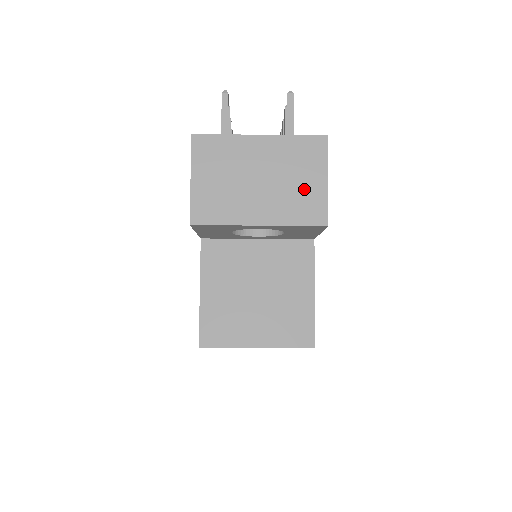
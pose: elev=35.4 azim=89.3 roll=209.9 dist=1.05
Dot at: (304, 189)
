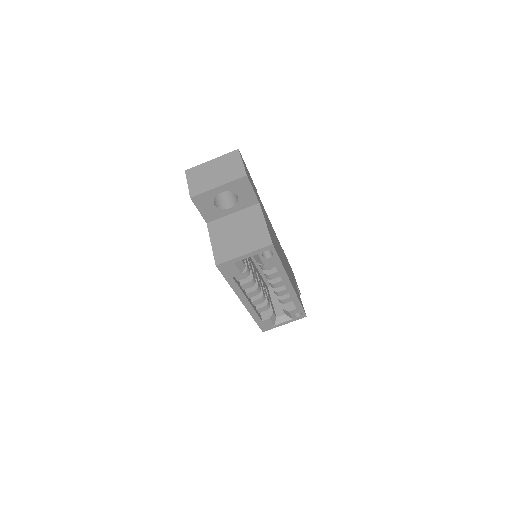
Dot at: (234, 168)
